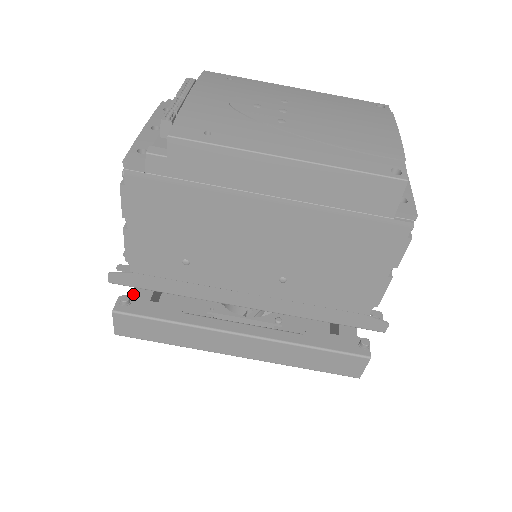
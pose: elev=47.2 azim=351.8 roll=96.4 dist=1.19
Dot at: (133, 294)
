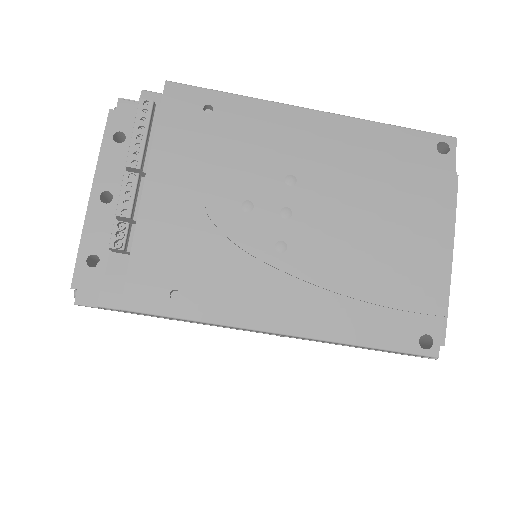
Dot at: occluded
